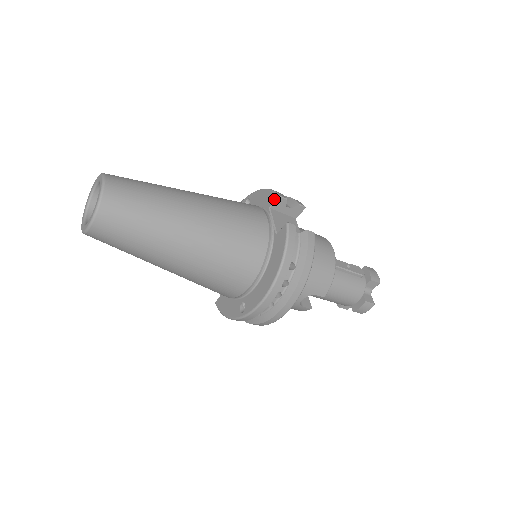
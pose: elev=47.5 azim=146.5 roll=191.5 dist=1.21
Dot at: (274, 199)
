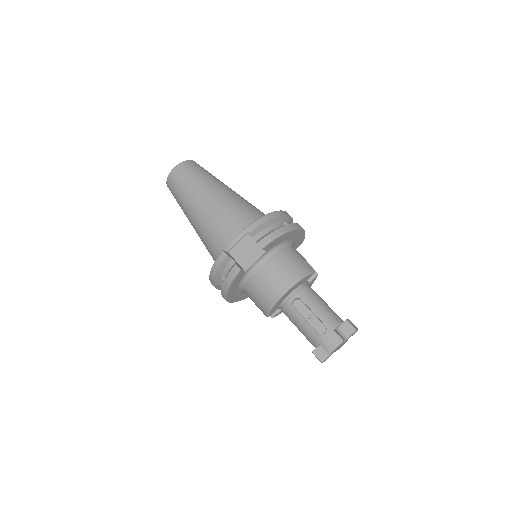
Dot at: (247, 228)
